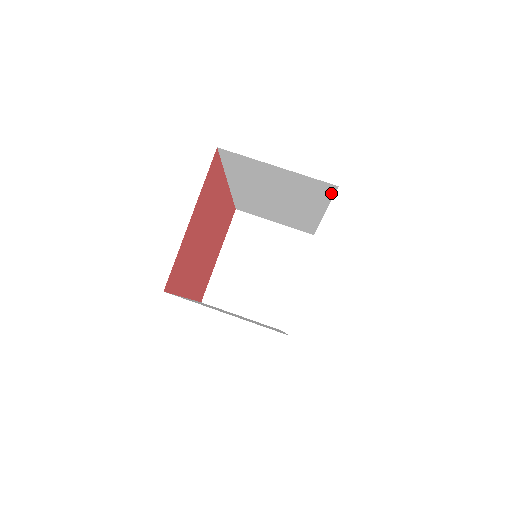
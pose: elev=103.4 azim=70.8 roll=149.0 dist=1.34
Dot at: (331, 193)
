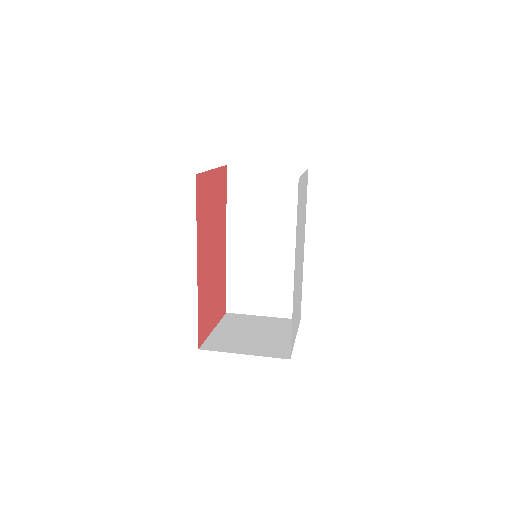
Dot at: occluded
